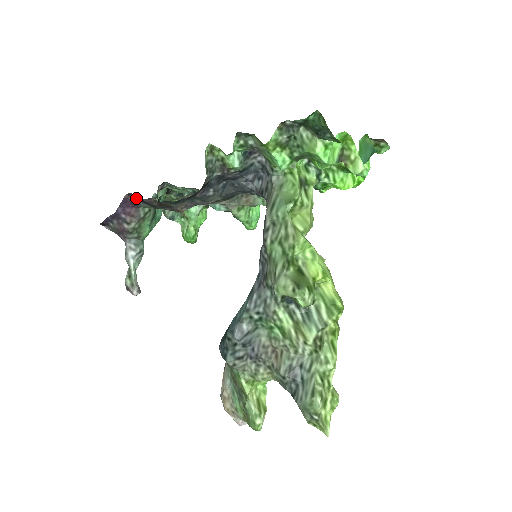
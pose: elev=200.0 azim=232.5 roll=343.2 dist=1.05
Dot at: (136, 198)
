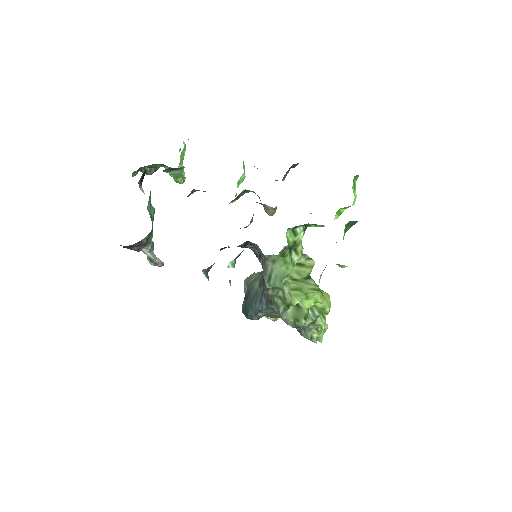
Dot at: occluded
